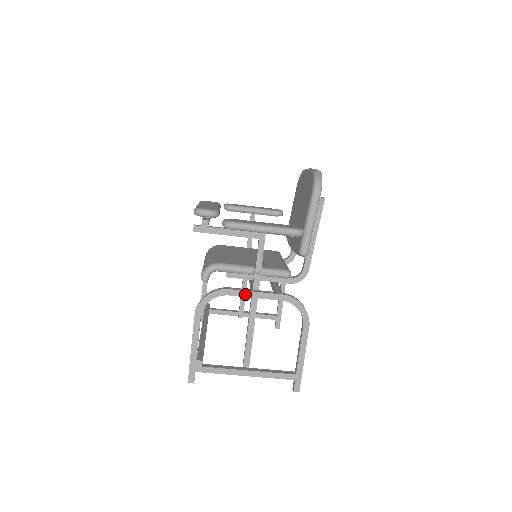
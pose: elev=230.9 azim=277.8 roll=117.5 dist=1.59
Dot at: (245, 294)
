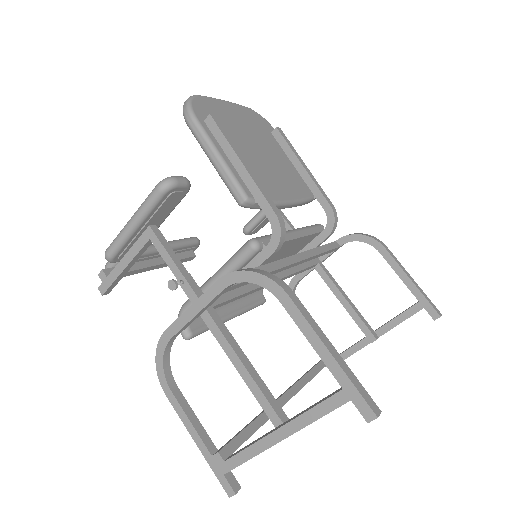
Dot at: (183, 320)
